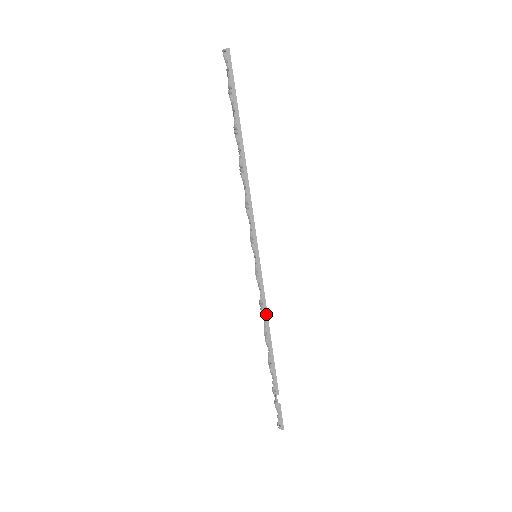
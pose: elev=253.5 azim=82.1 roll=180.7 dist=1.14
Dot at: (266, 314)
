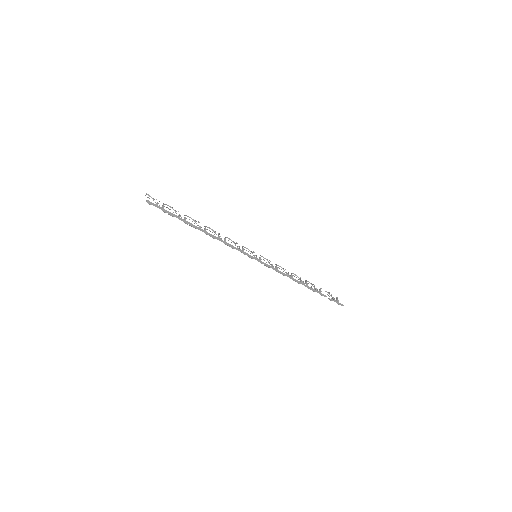
Dot at: (286, 275)
